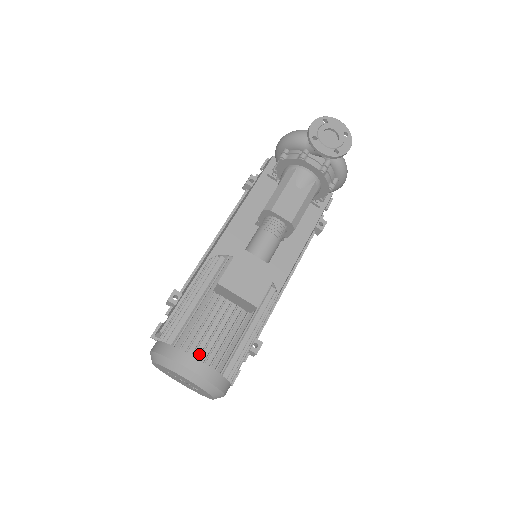
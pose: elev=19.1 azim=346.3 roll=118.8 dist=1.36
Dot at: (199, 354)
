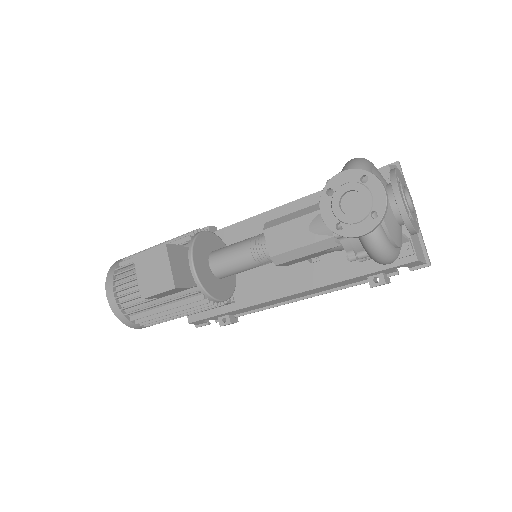
Dot at: (119, 289)
